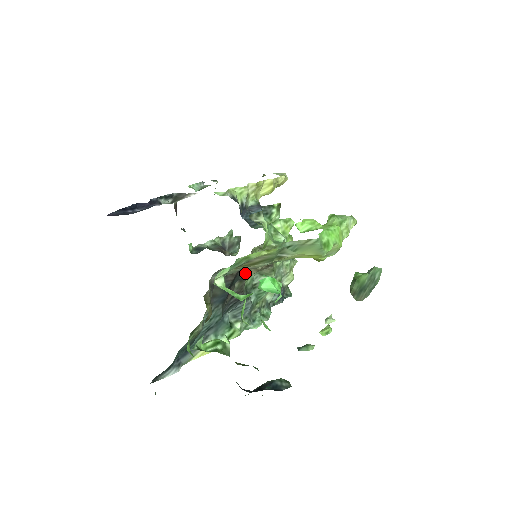
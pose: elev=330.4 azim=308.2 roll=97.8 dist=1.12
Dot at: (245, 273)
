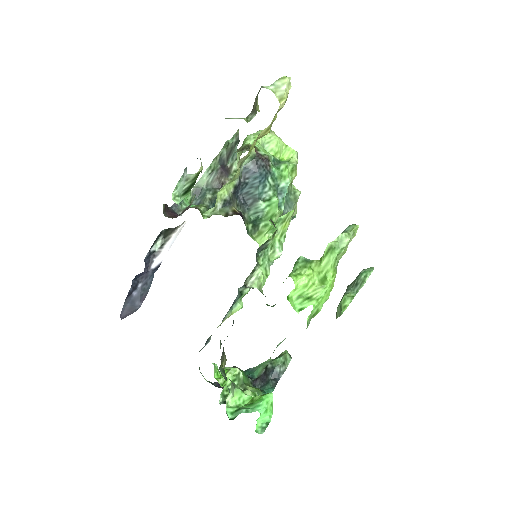
Dot at: occluded
